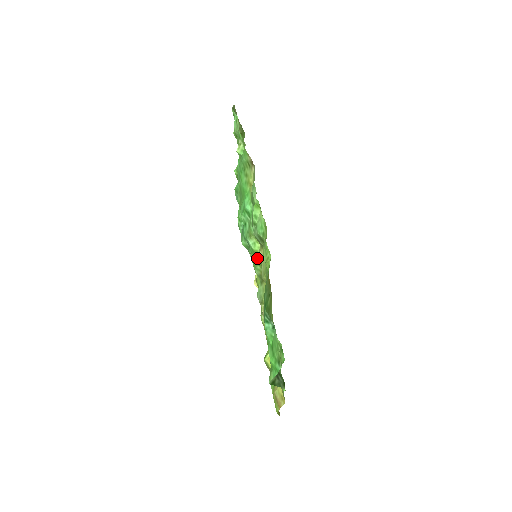
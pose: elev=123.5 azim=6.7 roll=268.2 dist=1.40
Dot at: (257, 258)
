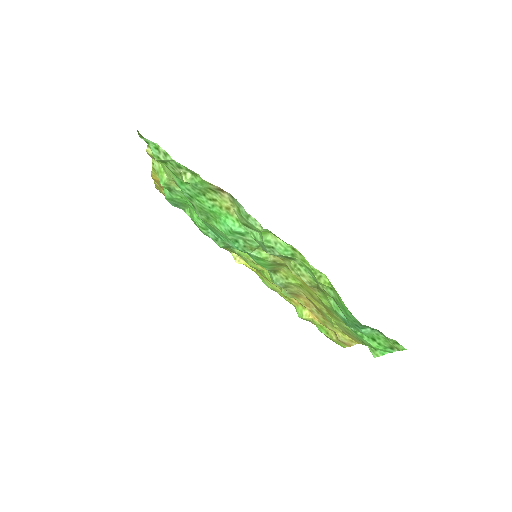
Dot at: (269, 263)
